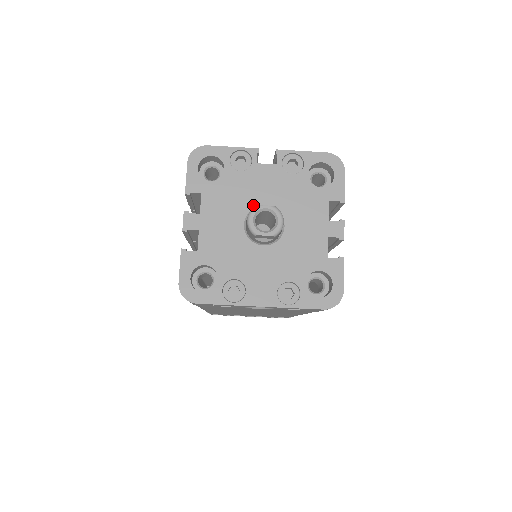
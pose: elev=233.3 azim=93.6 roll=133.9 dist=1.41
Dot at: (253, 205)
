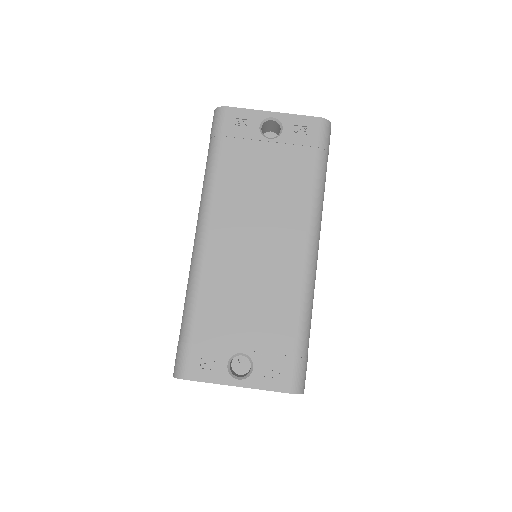
Dot at: occluded
